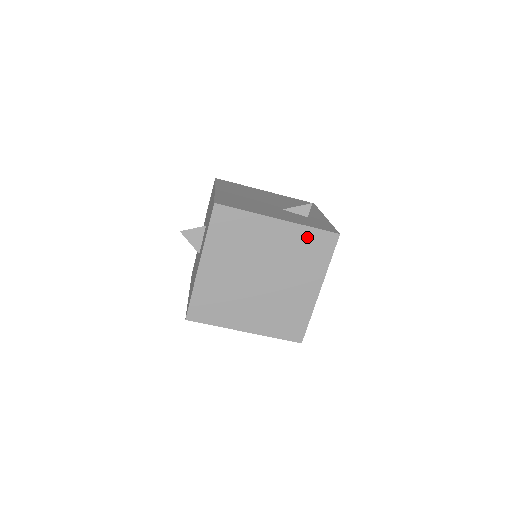
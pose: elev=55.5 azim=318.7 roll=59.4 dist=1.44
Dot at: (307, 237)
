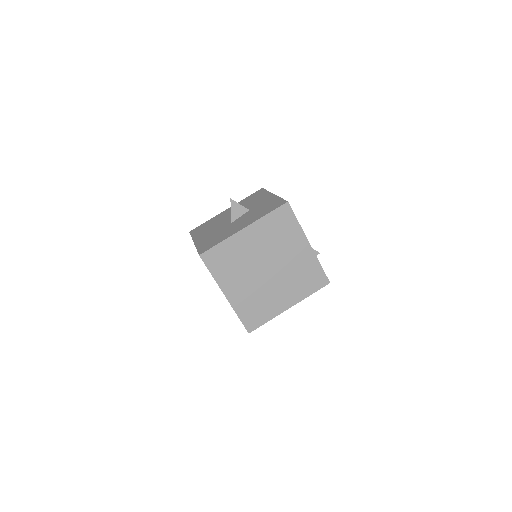
Dot at: (313, 268)
